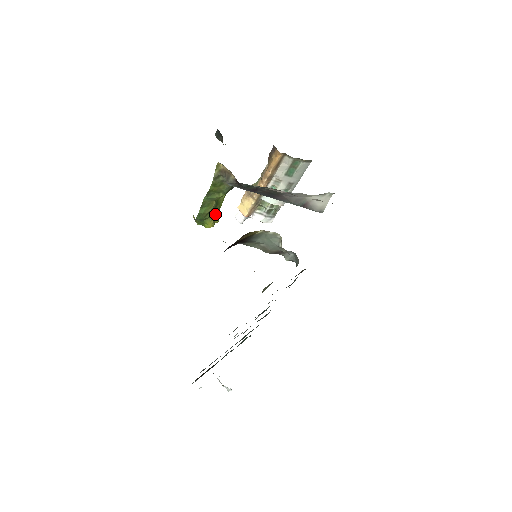
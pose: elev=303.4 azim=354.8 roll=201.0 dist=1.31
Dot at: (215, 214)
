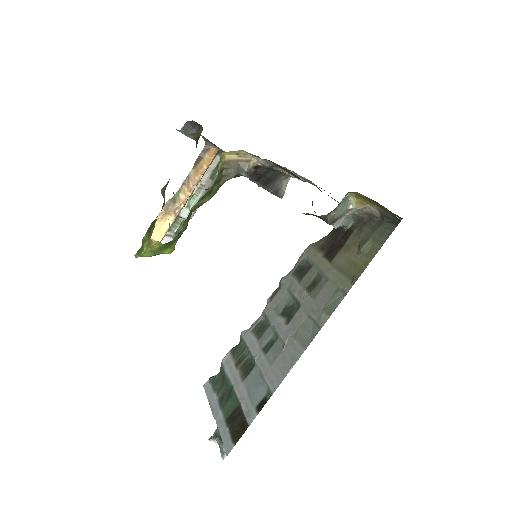
Dot at: occluded
